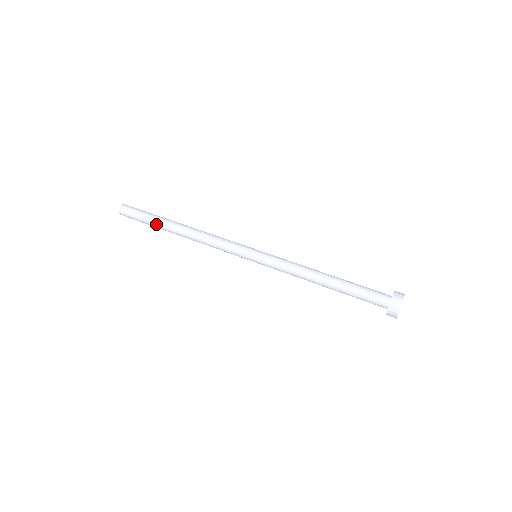
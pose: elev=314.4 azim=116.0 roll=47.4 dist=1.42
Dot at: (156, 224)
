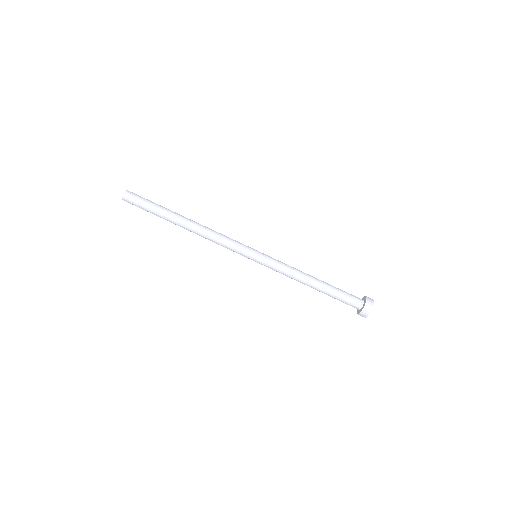
Dot at: (162, 217)
